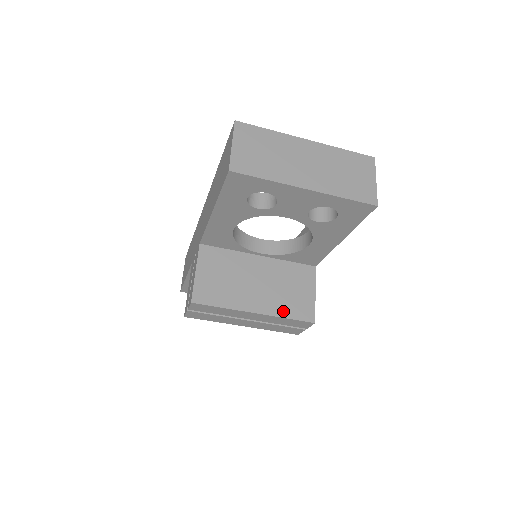
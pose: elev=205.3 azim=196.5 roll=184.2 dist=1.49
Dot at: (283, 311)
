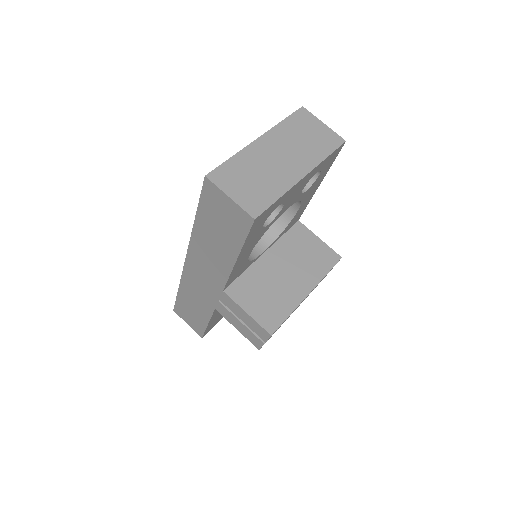
Dot at: (320, 272)
